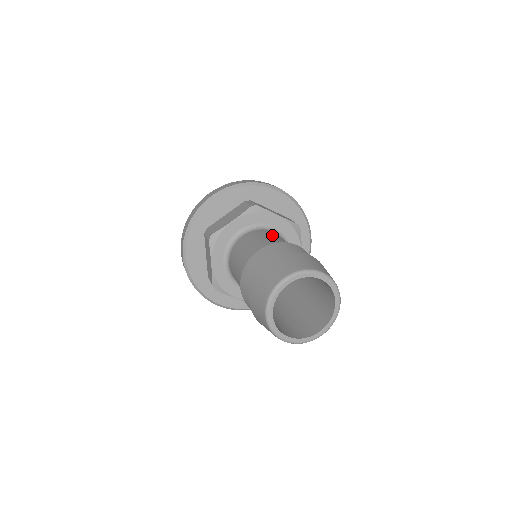
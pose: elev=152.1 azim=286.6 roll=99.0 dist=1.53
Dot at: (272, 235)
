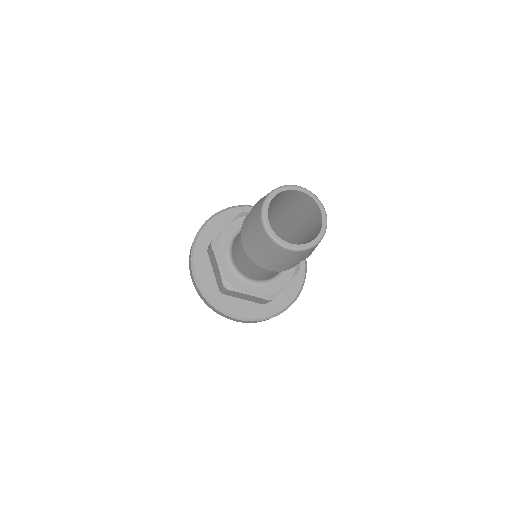
Dot at: occluded
